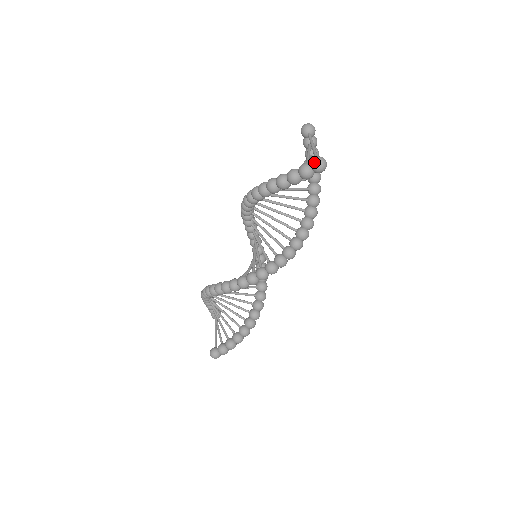
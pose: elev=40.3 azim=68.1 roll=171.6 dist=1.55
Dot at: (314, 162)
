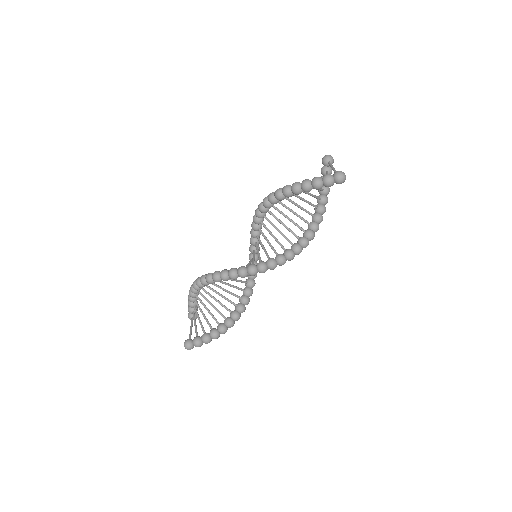
Dot at: (337, 173)
